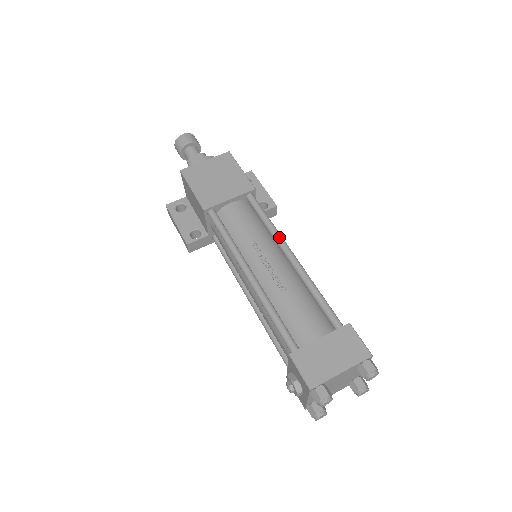
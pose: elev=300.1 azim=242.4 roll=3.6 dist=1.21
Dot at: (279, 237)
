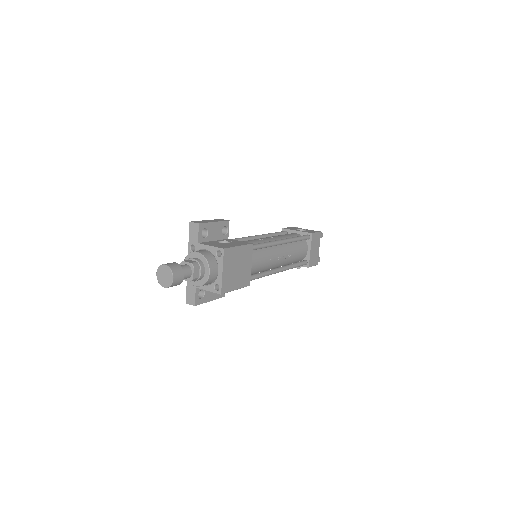
Dot at: (275, 244)
